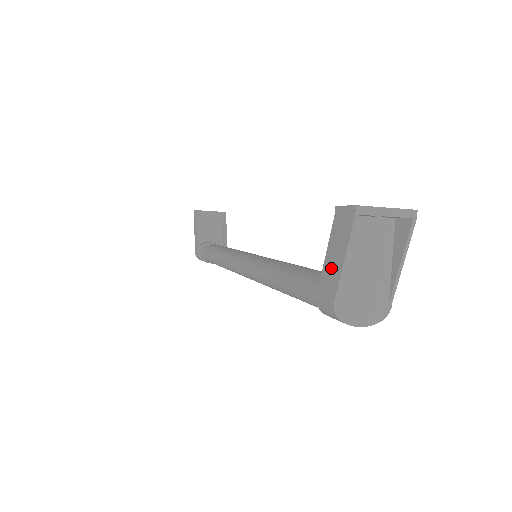
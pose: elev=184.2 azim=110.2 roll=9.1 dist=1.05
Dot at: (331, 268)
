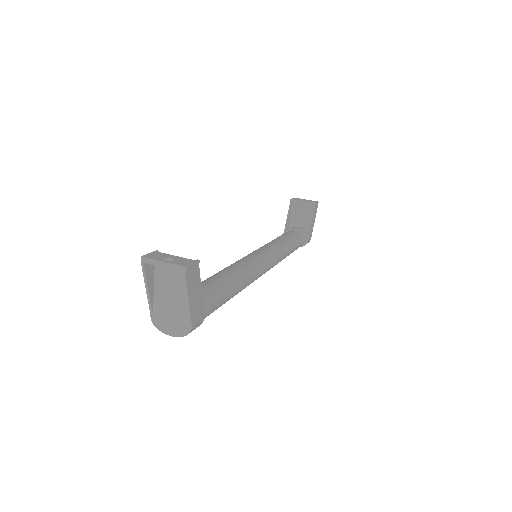
Dot at: (155, 291)
